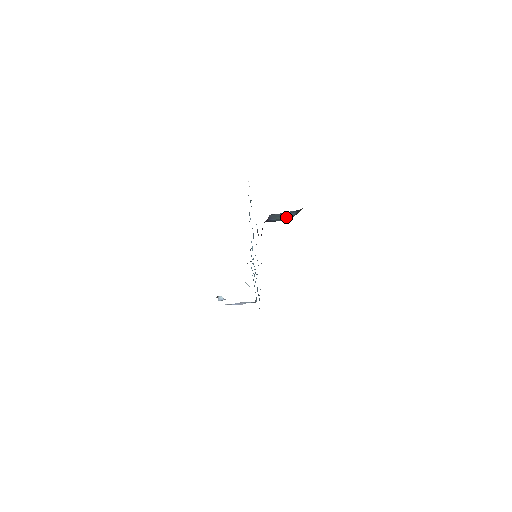
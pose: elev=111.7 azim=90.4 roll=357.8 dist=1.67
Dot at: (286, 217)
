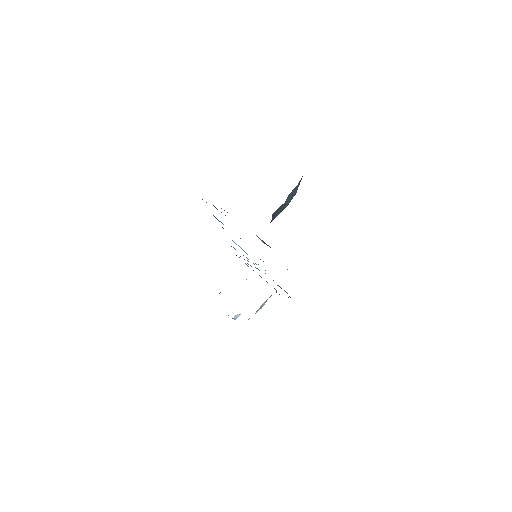
Dot at: (291, 198)
